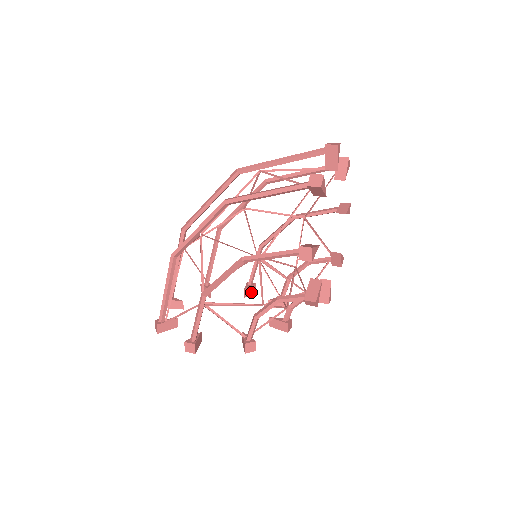
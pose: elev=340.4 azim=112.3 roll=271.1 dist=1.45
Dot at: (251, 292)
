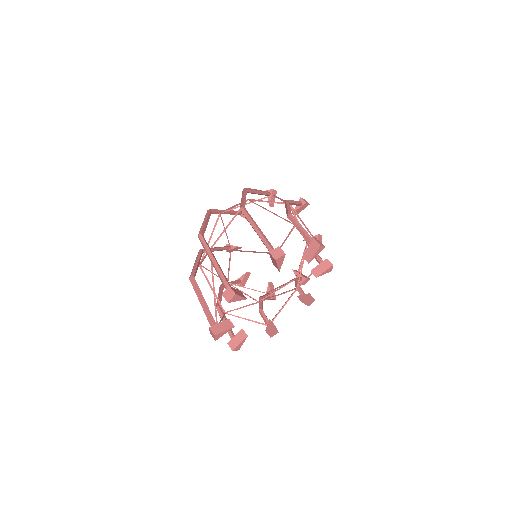
Dot at: (304, 208)
